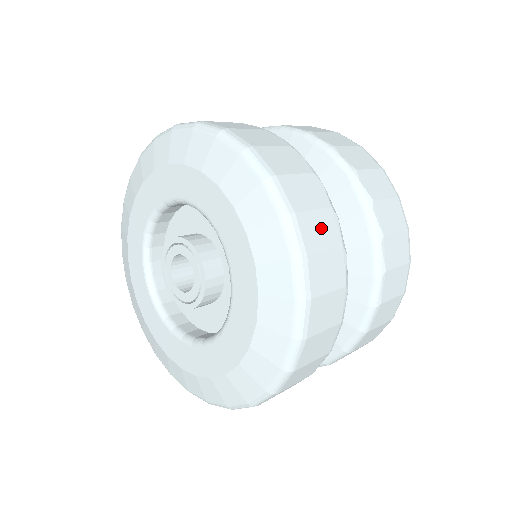
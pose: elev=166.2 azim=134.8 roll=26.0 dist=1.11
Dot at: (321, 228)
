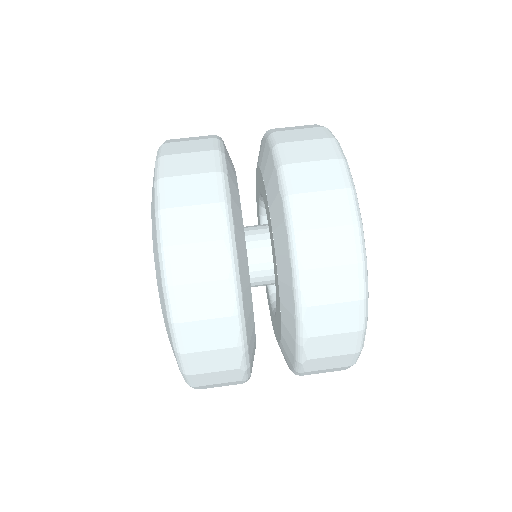
Dot at: (219, 377)
